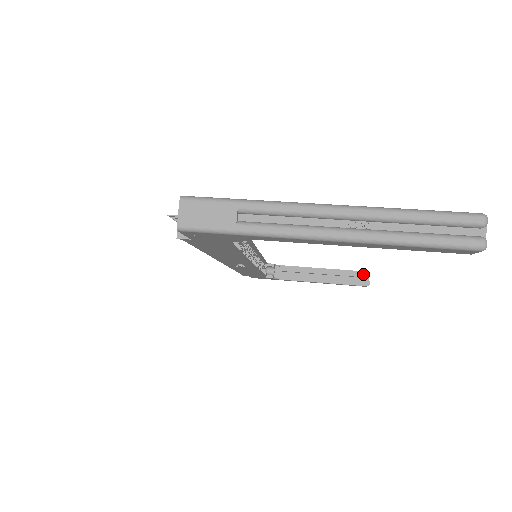
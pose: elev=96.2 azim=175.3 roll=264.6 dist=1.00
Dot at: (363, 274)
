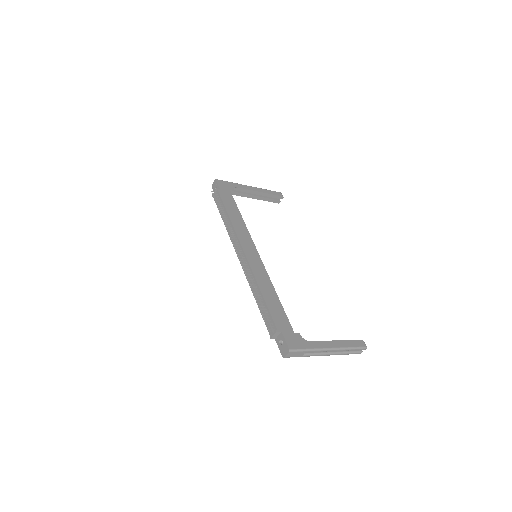
Dot at: (280, 197)
